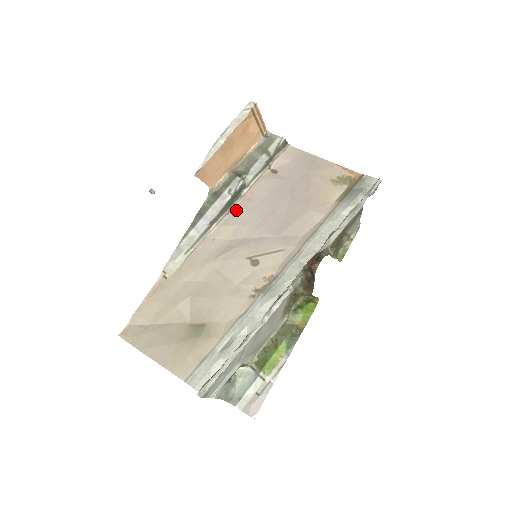
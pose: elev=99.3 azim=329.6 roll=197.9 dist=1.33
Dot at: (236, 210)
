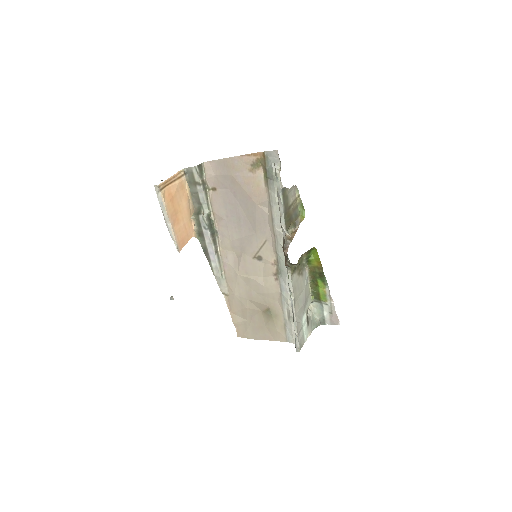
Dot at: (220, 232)
